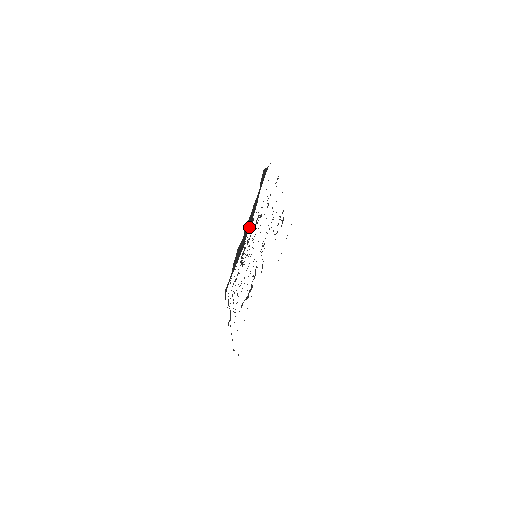
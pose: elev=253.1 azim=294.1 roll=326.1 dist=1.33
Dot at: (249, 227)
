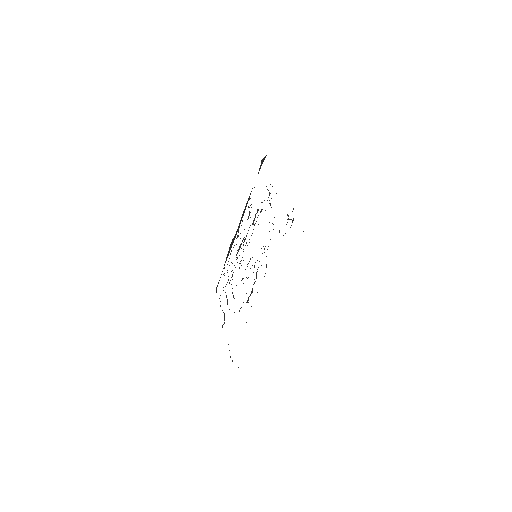
Dot at: occluded
